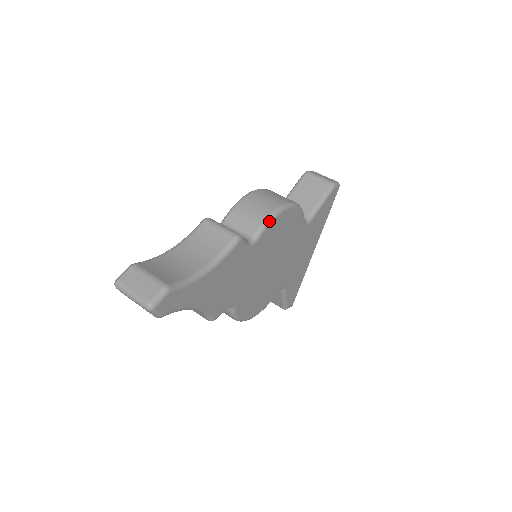
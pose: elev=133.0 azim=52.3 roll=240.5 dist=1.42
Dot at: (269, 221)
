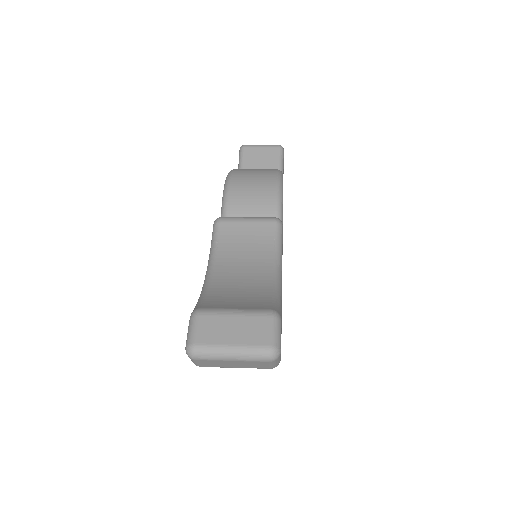
Dot at: (281, 195)
